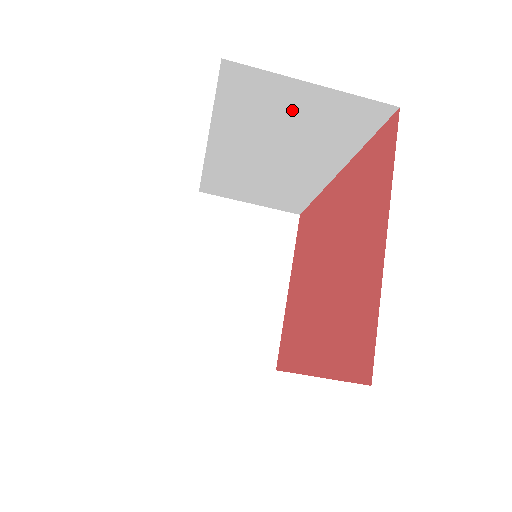
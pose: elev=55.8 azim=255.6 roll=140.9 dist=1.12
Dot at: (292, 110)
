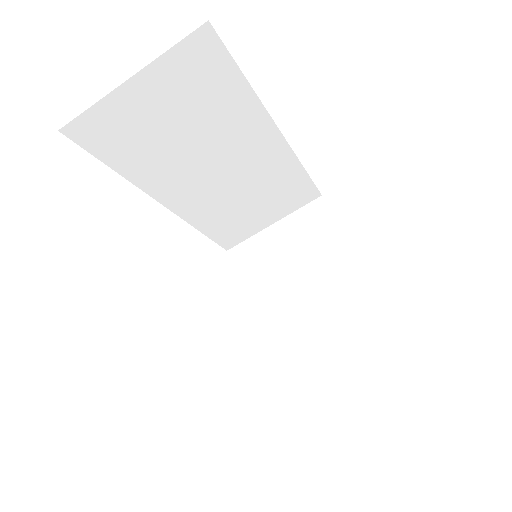
Dot at: (157, 115)
